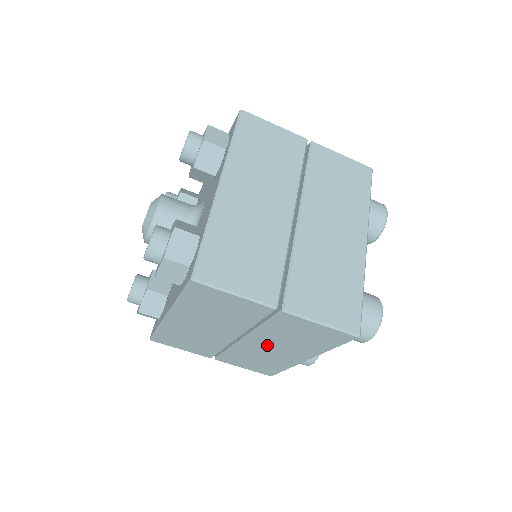
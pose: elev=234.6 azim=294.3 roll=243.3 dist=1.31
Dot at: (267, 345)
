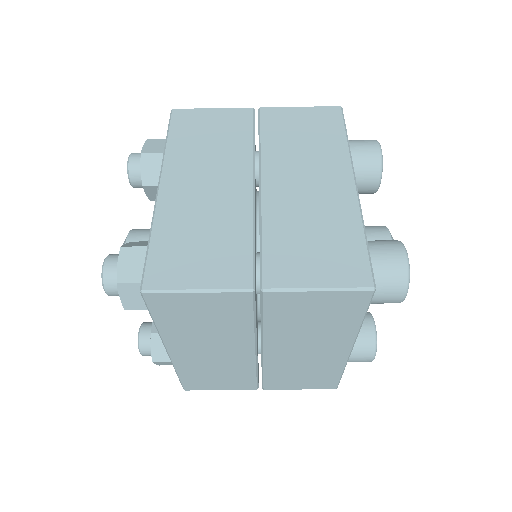
Dot at: (292, 347)
